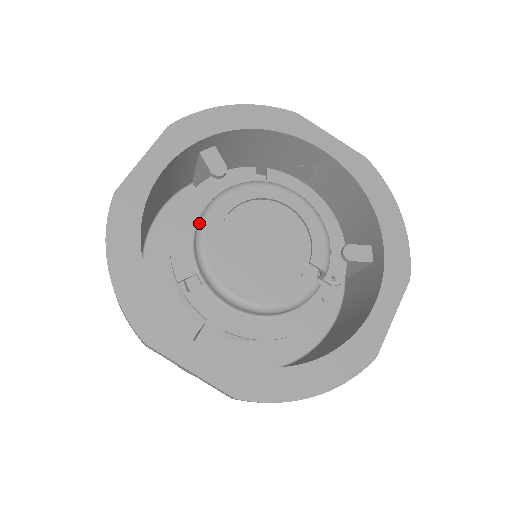
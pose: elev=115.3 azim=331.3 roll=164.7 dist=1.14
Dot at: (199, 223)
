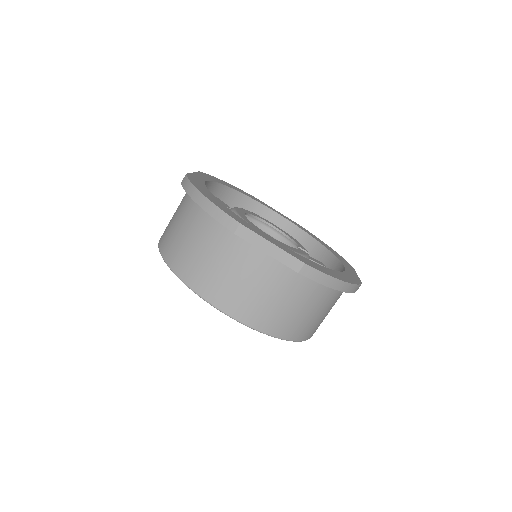
Dot at: occluded
